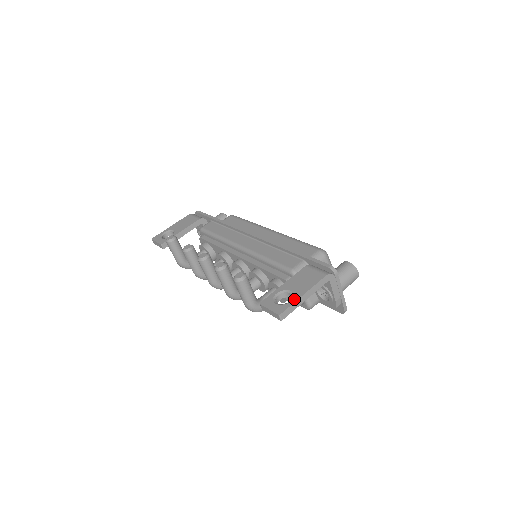
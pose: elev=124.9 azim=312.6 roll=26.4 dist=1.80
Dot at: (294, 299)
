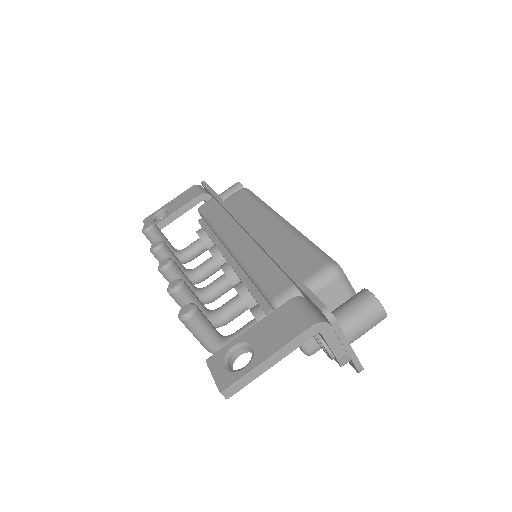
Dot at: (250, 365)
